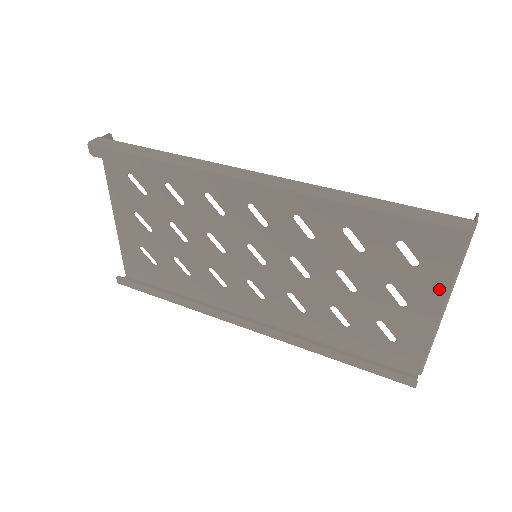
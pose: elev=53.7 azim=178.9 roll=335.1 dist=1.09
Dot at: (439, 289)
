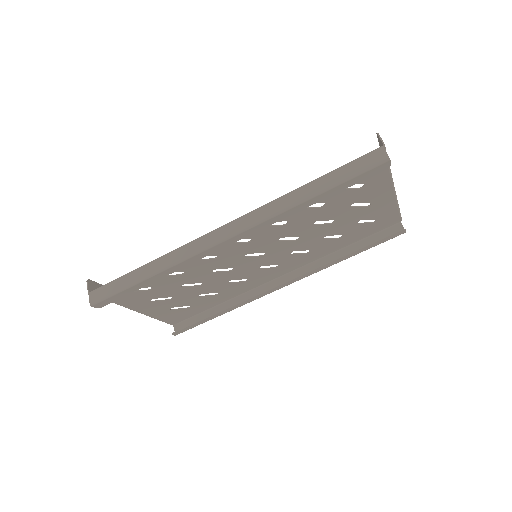
Dot at: (384, 185)
